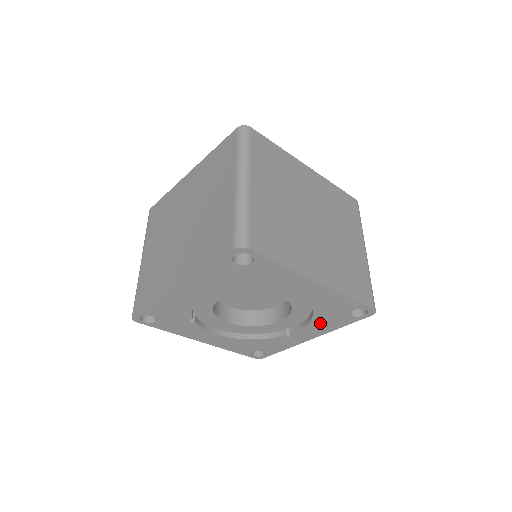
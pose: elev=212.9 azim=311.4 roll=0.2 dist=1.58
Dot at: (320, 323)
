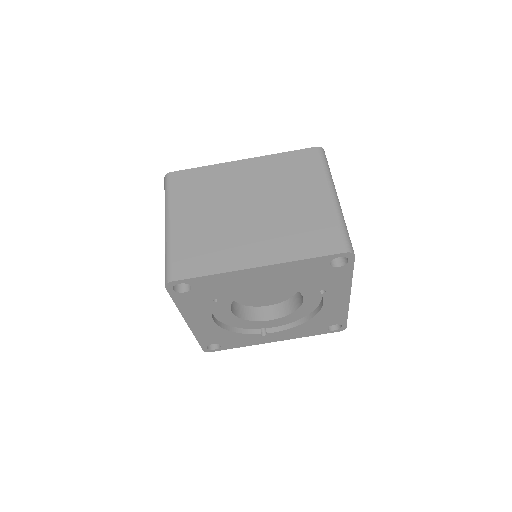
Dot at: (300, 329)
